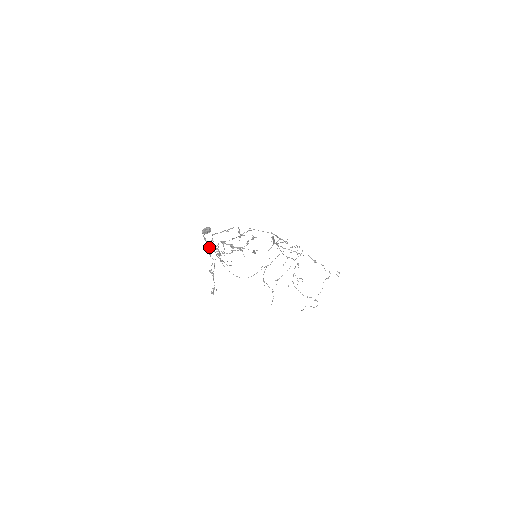
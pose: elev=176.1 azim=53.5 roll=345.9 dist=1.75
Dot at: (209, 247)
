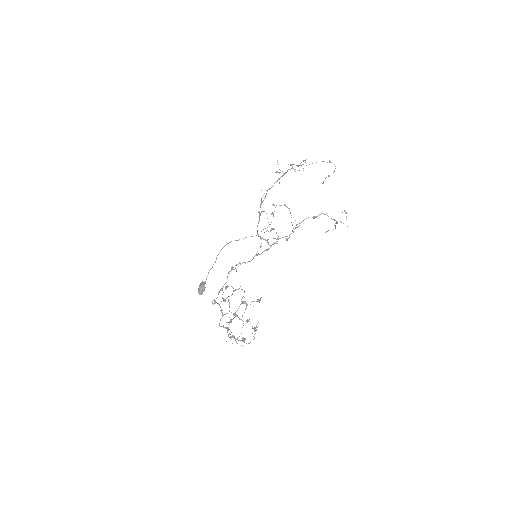
Dot at: occluded
